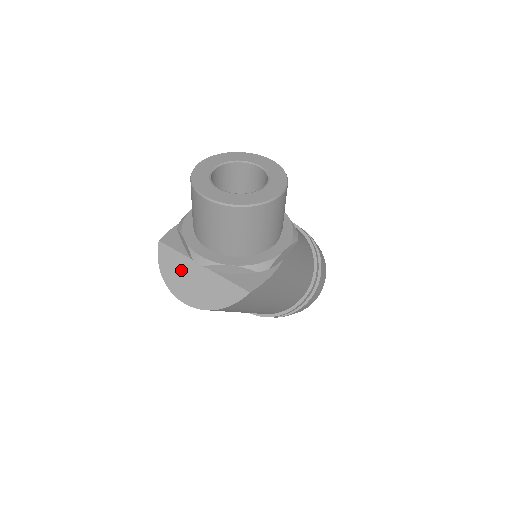
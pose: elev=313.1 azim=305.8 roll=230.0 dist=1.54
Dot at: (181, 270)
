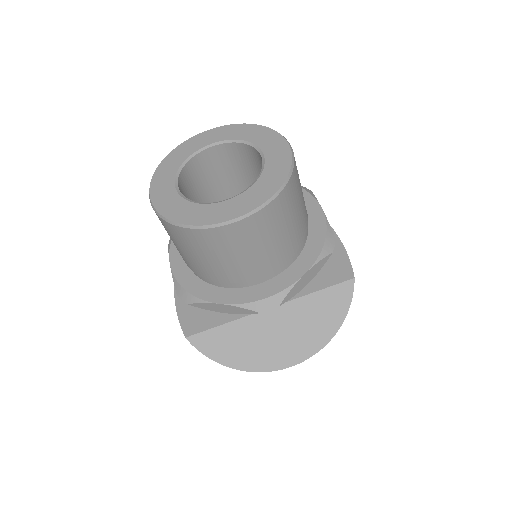
Dot at: (250, 338)
